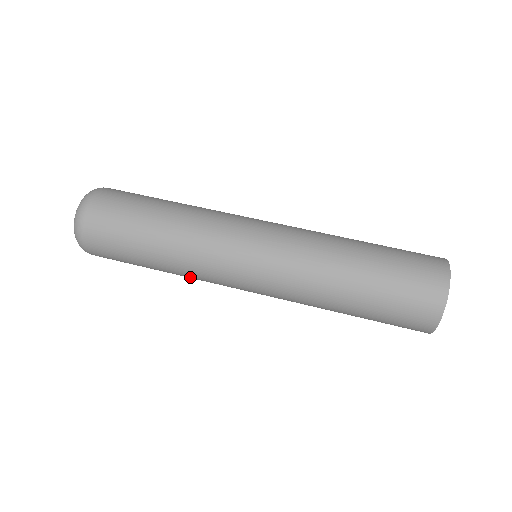
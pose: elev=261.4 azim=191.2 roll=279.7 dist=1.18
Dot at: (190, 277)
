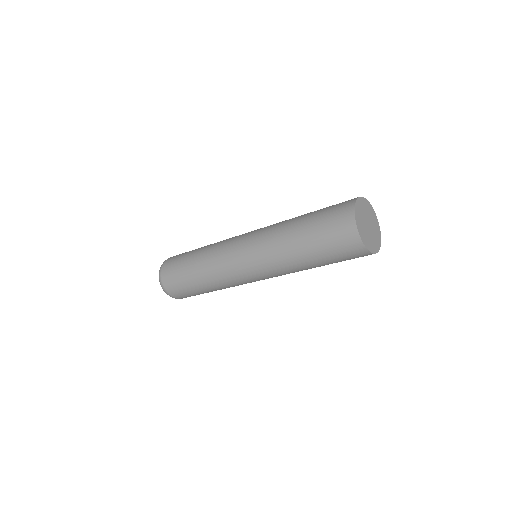
Dot at: occluded
